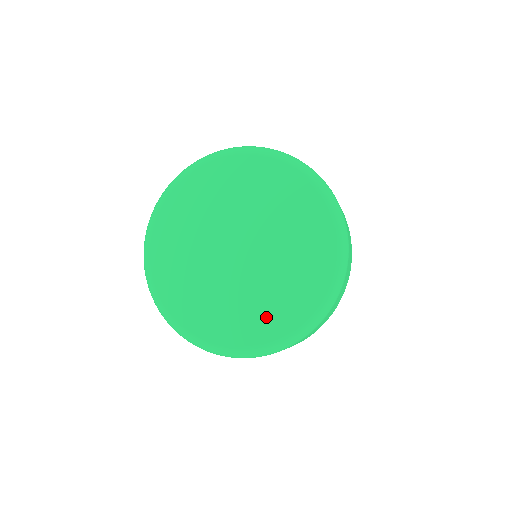
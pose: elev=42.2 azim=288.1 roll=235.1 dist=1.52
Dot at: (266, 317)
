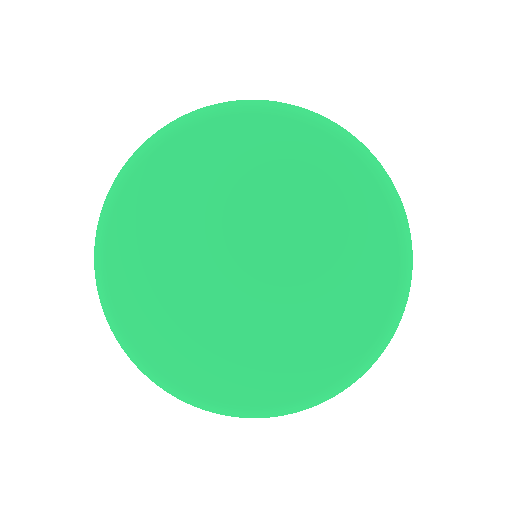
Dot at: (284, 369)
